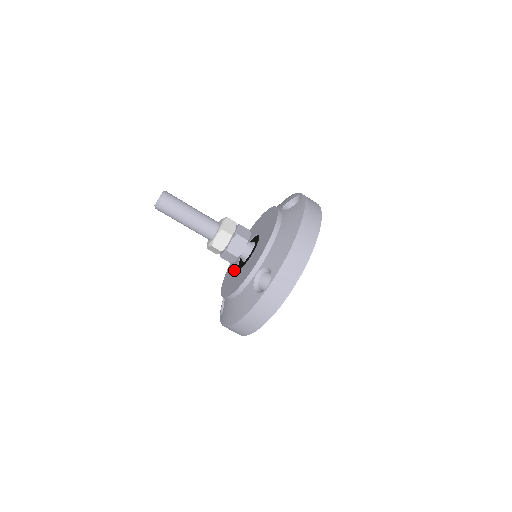
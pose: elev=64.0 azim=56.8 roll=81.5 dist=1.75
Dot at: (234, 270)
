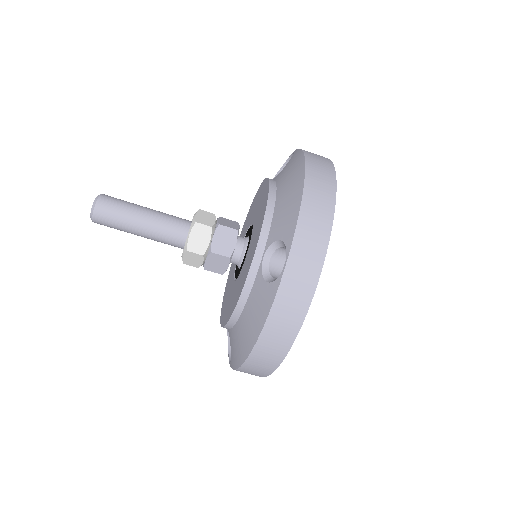
Dot at: (231, 287)
